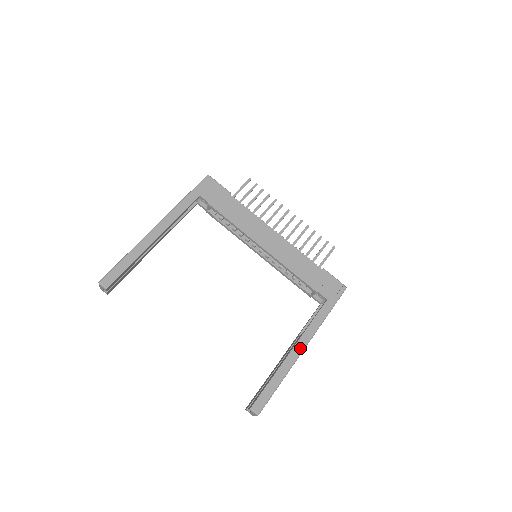
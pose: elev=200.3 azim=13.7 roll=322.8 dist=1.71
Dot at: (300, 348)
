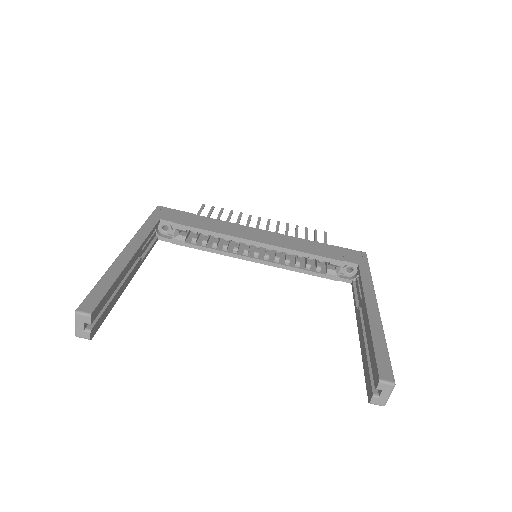
Dot at: (373, 307)
